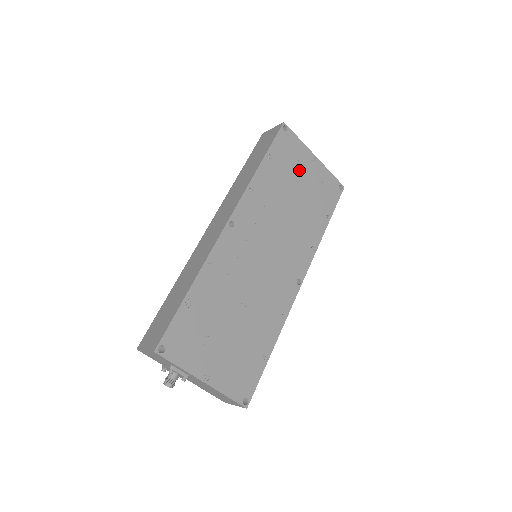
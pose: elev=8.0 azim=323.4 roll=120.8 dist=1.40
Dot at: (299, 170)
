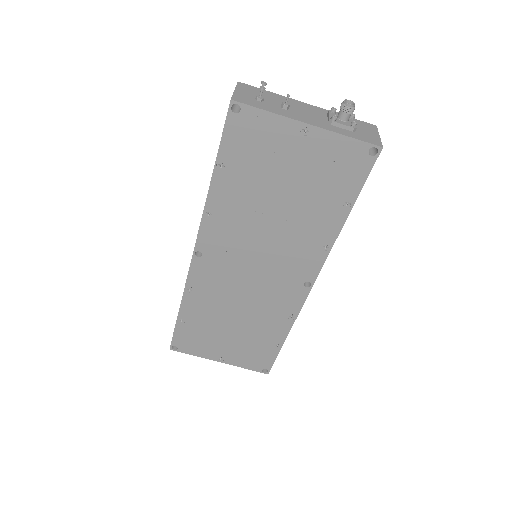
Dot at: (279, 160)
